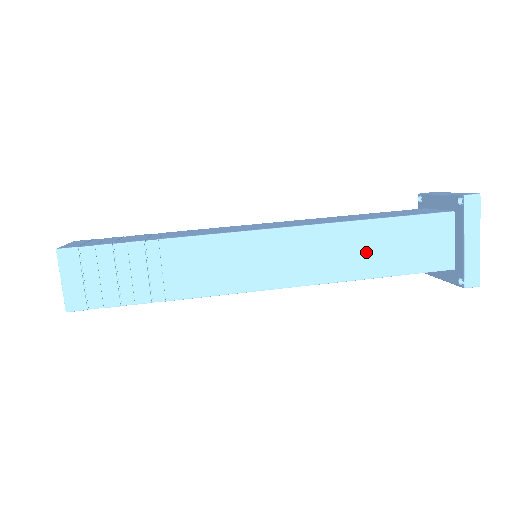
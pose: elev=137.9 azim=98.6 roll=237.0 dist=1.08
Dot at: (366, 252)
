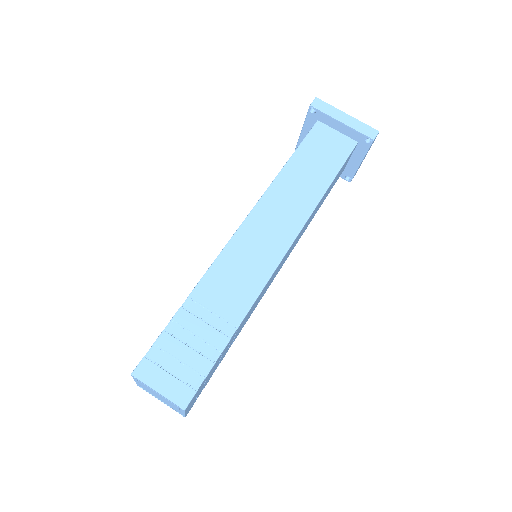
Dot at: occluded
